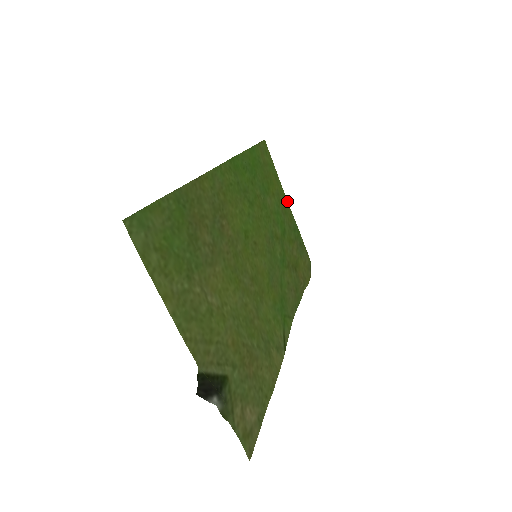
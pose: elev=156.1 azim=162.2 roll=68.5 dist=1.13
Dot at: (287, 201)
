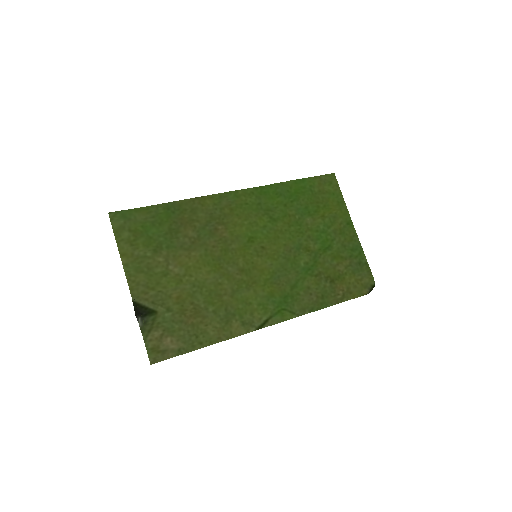
Dot at: occluded
